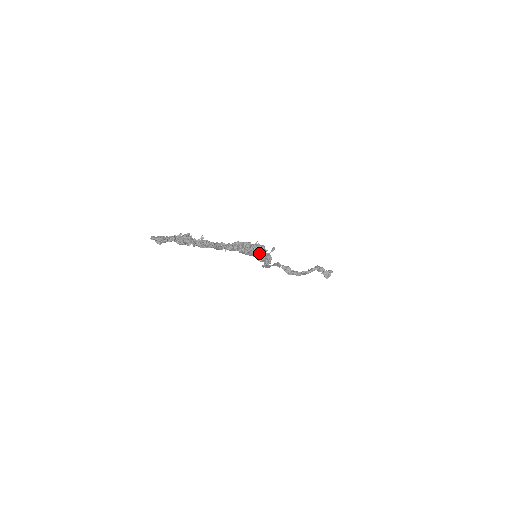
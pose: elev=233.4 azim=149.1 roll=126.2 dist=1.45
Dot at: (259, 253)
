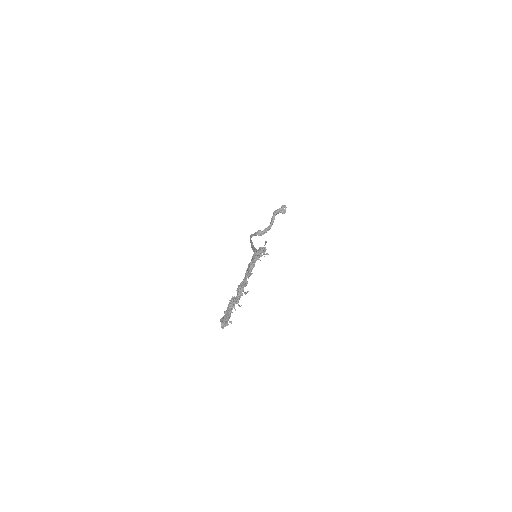
Dot at: occluded
